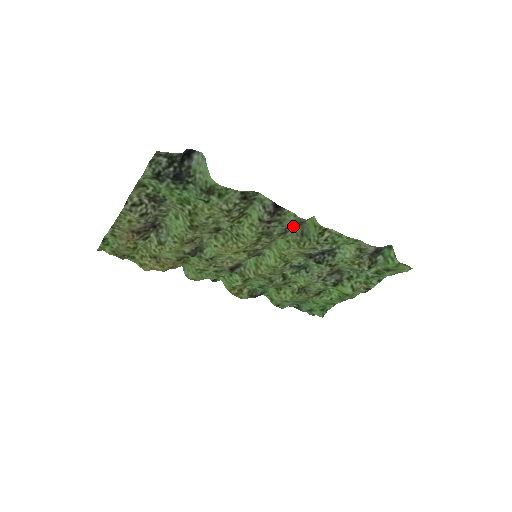
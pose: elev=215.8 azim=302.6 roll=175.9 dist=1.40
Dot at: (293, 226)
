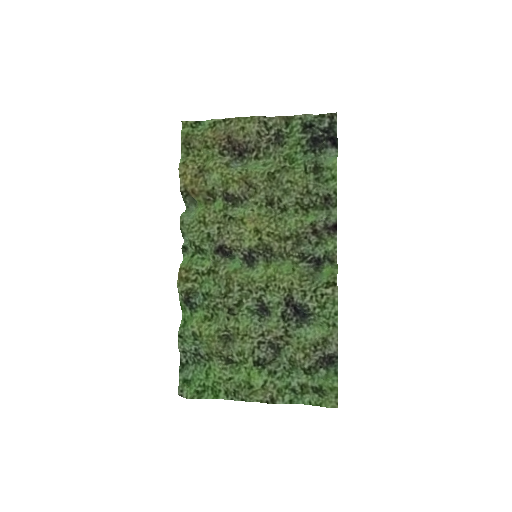
Dot at: (313, 262)
